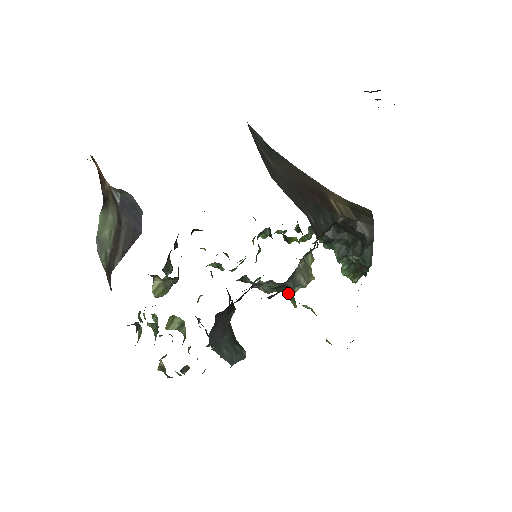
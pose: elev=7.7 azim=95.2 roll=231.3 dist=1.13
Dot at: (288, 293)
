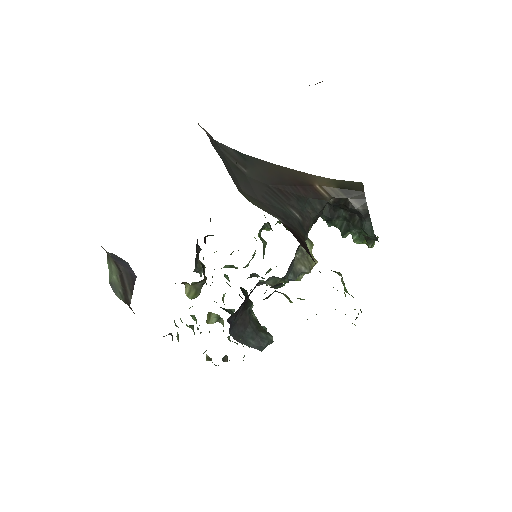
Dot at: occluded
